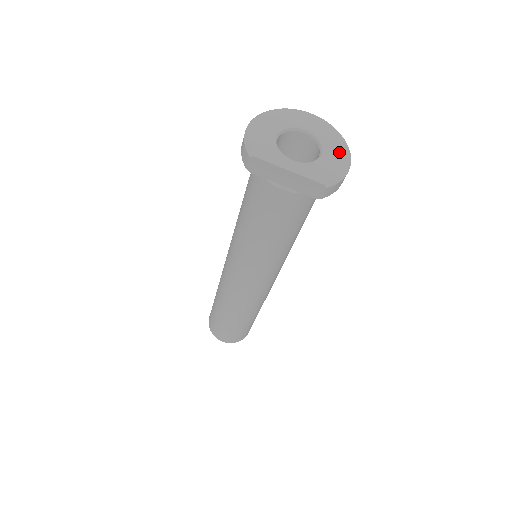
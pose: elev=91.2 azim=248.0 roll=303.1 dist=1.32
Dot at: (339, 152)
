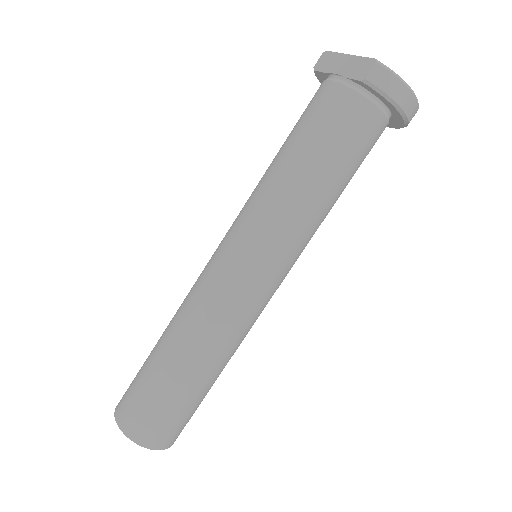
Dot at: occluded
